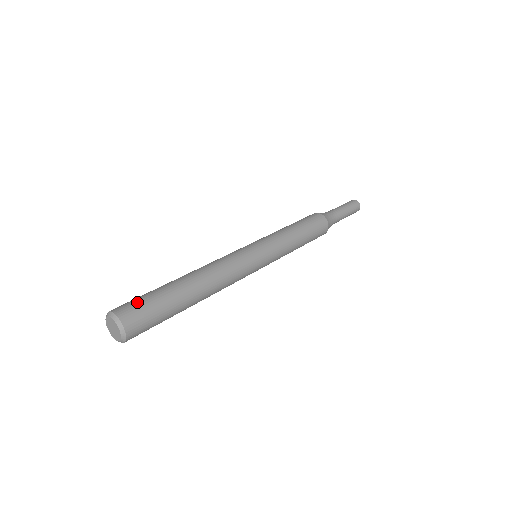
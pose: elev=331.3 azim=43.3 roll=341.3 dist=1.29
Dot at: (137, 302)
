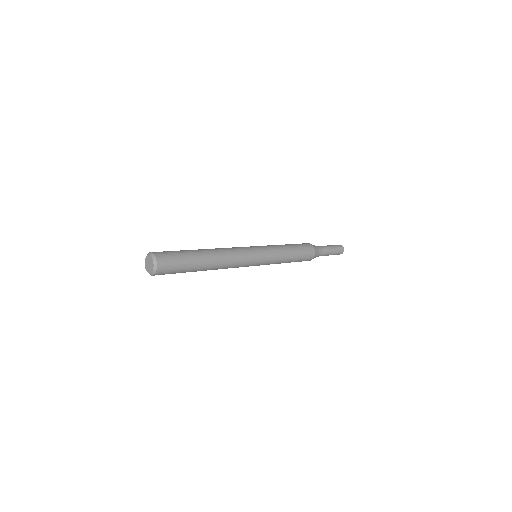
Dot at: (172, 256)
